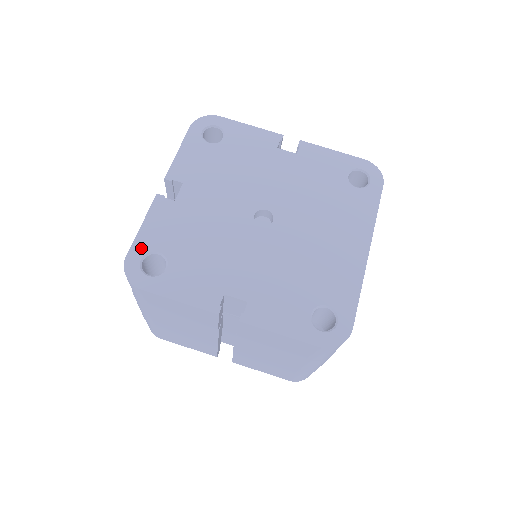
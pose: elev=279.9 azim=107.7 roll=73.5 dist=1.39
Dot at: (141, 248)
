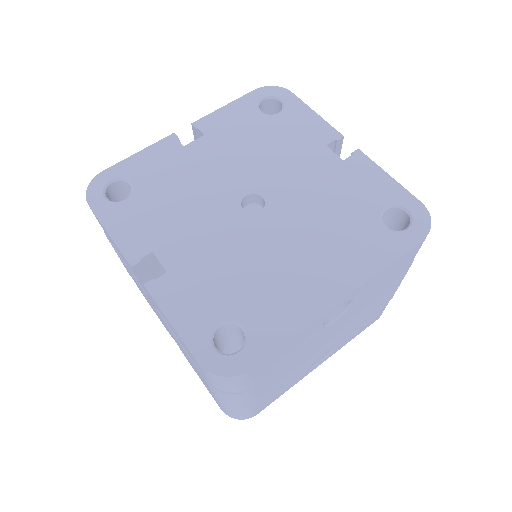
Dot at: (120, 171)
